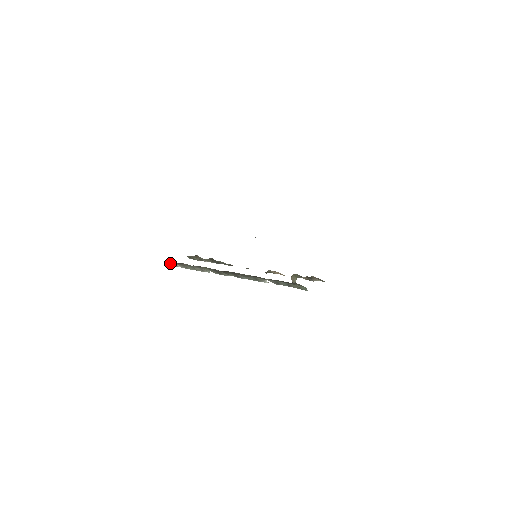
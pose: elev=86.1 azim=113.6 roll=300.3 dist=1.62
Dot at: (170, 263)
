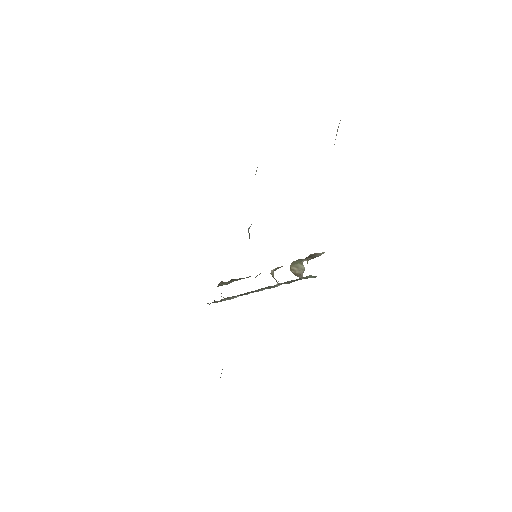
Dot at: occluded
